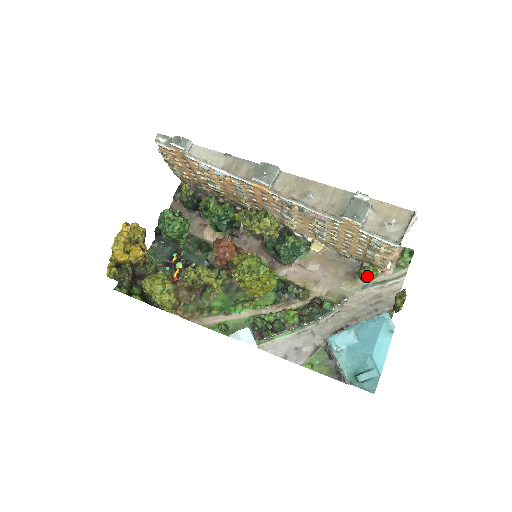
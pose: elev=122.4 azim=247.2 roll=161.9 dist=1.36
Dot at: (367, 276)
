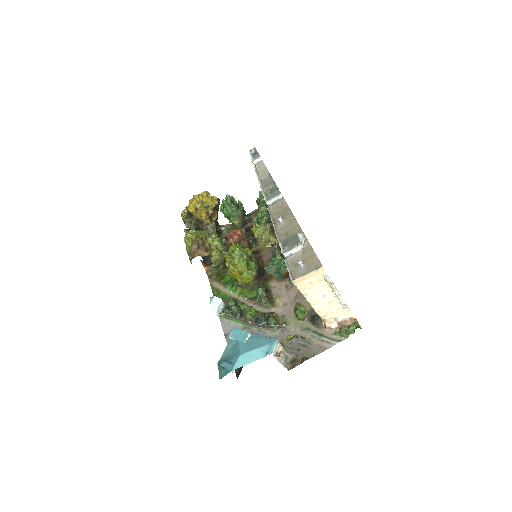
Dot at: (296, 311)
